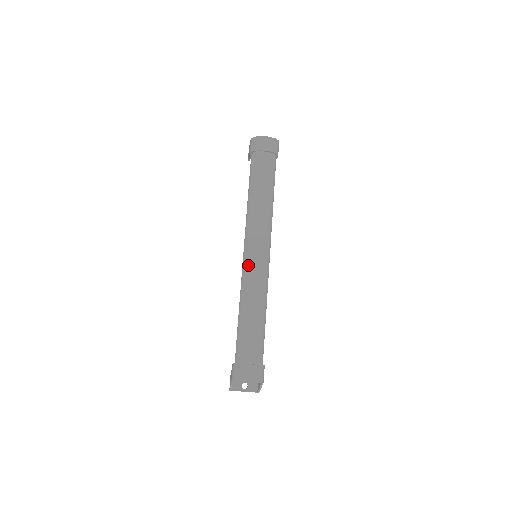
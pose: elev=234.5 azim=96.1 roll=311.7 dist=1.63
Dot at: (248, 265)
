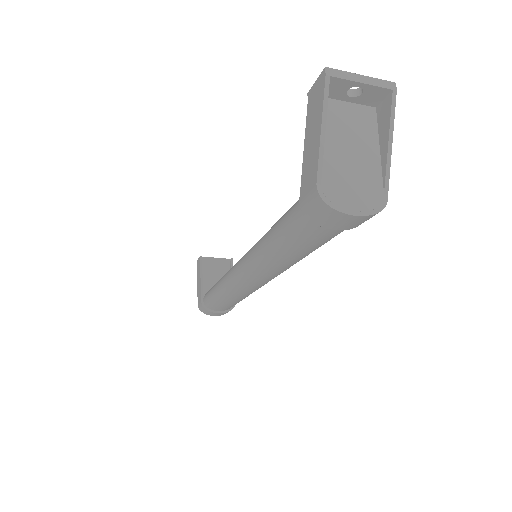
Dot at: (238, 285)
